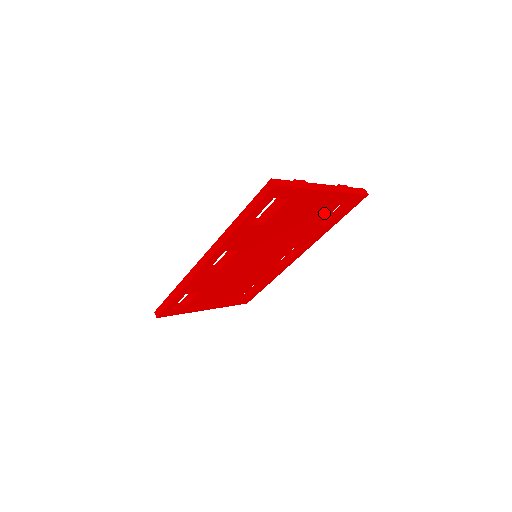
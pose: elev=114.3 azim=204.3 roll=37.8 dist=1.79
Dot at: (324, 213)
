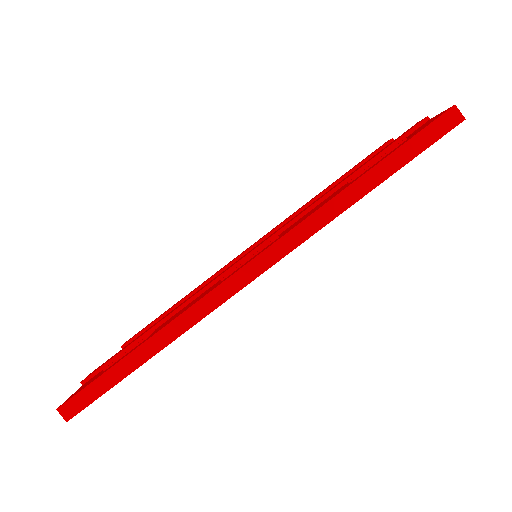
Dot at: occluded
